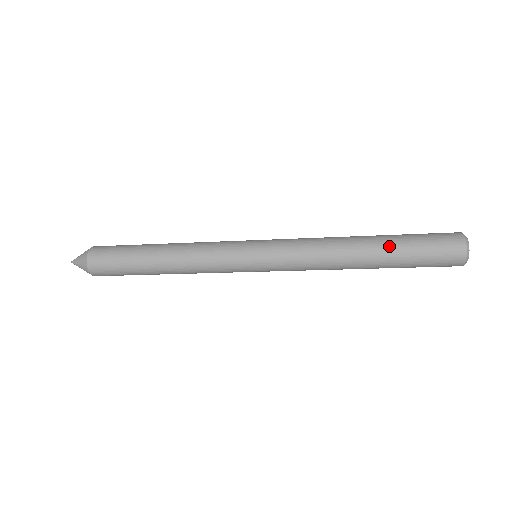
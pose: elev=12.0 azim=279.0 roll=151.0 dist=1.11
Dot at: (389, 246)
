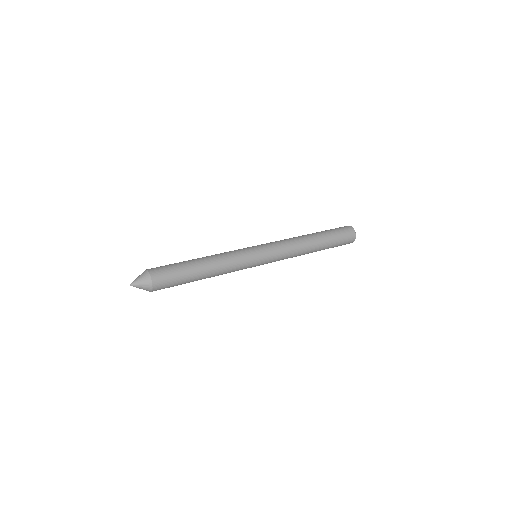
Dot at: (324, 235)
